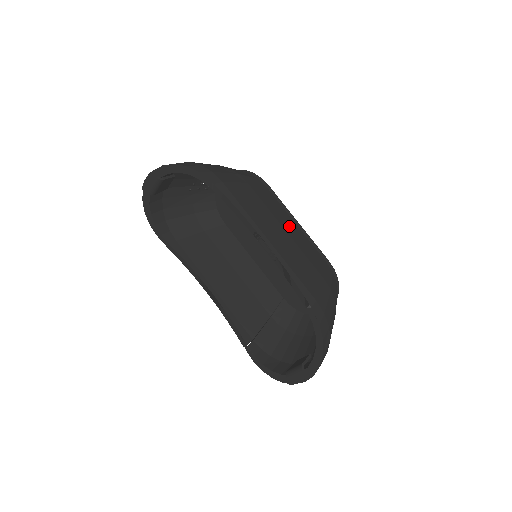
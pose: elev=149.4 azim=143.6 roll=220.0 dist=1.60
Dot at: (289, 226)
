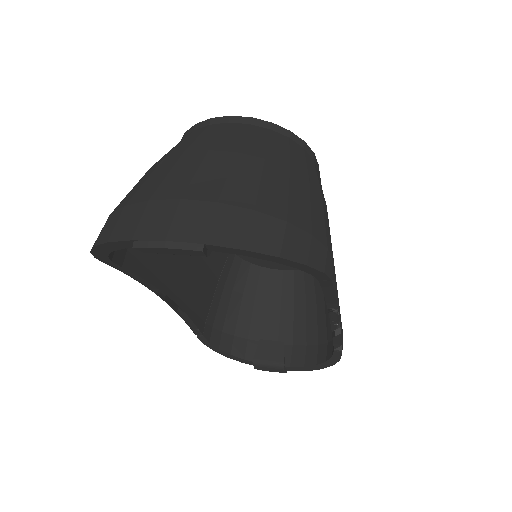
Dot at: occluded
